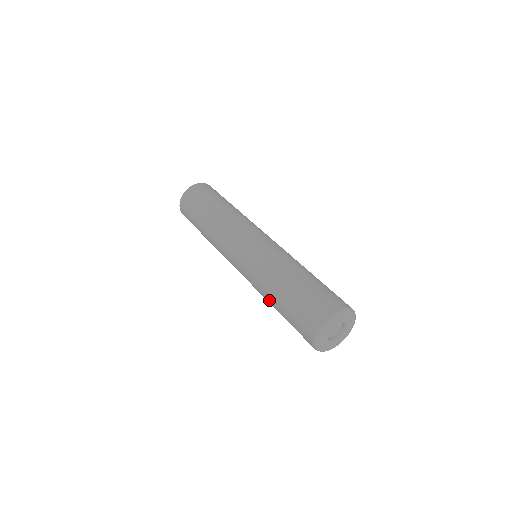
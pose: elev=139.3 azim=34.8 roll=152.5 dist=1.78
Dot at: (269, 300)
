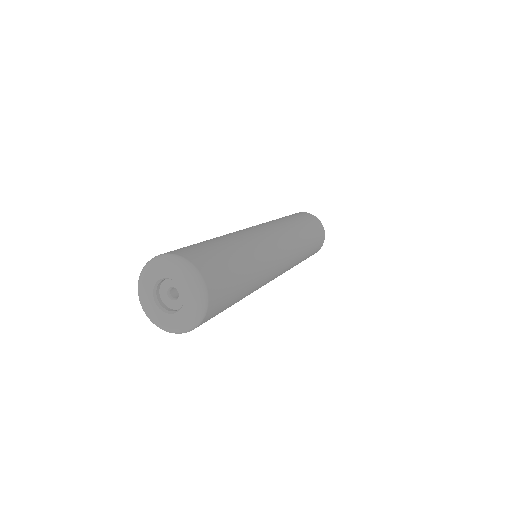
Dot at: occluded
